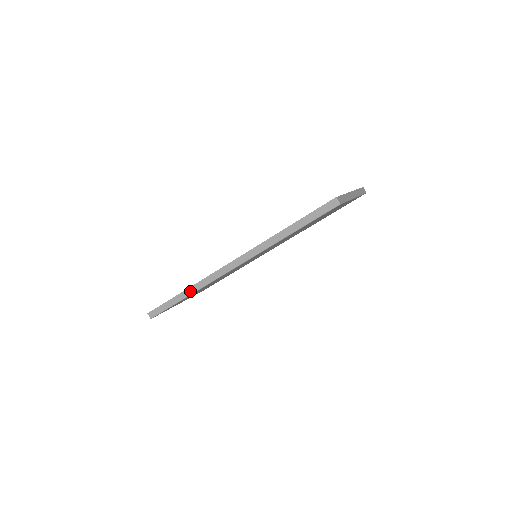
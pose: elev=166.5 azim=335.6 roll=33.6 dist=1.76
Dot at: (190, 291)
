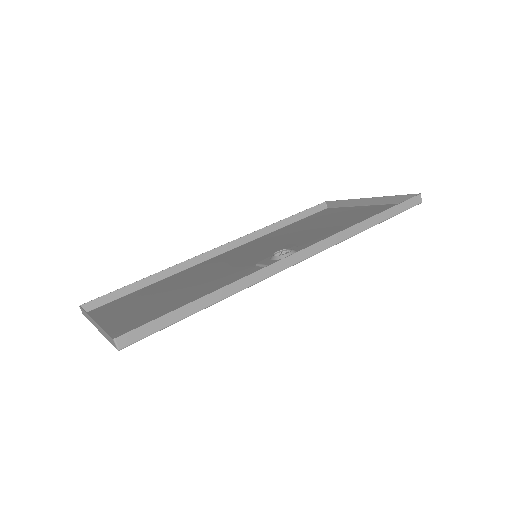
Dot at: (223, 293)
